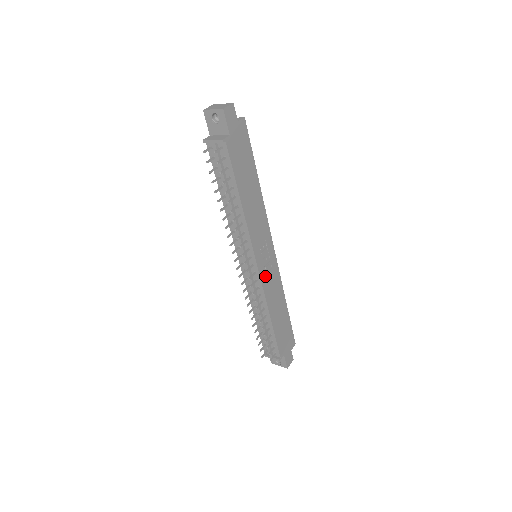
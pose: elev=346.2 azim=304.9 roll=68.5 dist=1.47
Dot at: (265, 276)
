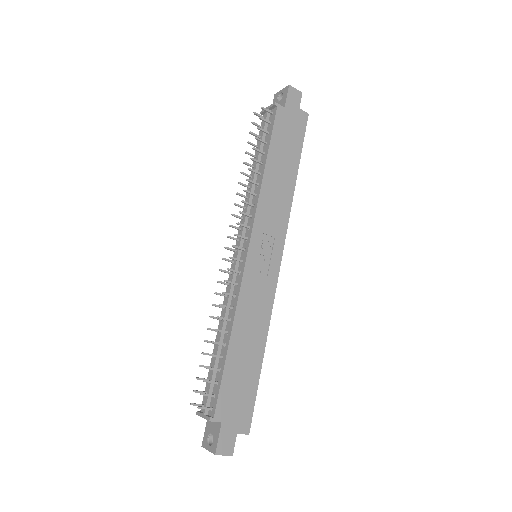
Dot at: (252, 275)
